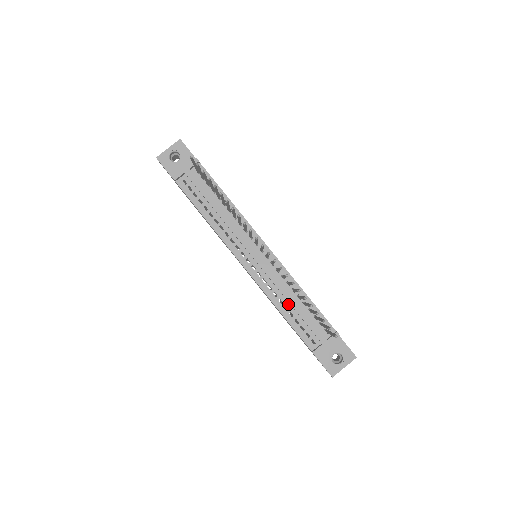
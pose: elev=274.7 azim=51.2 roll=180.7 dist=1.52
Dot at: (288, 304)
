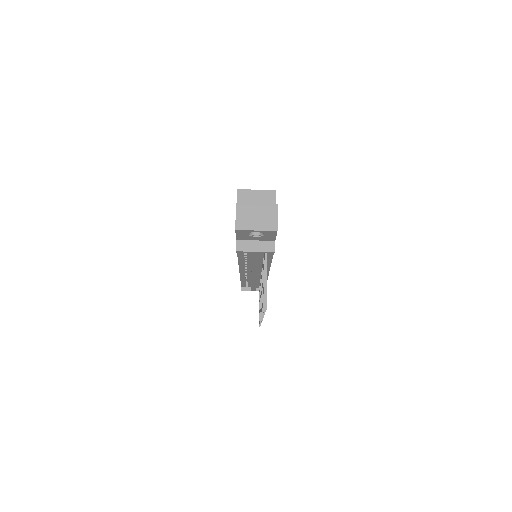
Dot at: (250, 281)
